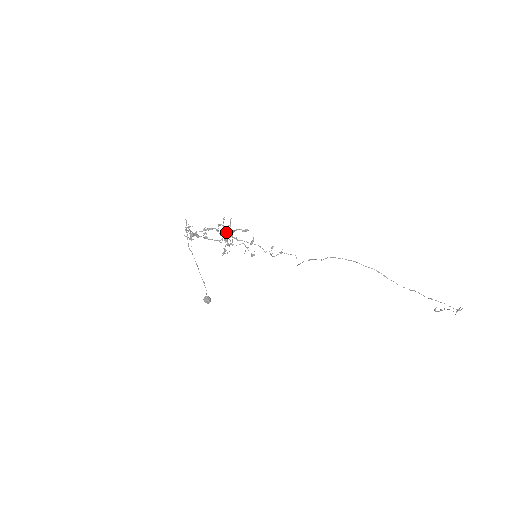
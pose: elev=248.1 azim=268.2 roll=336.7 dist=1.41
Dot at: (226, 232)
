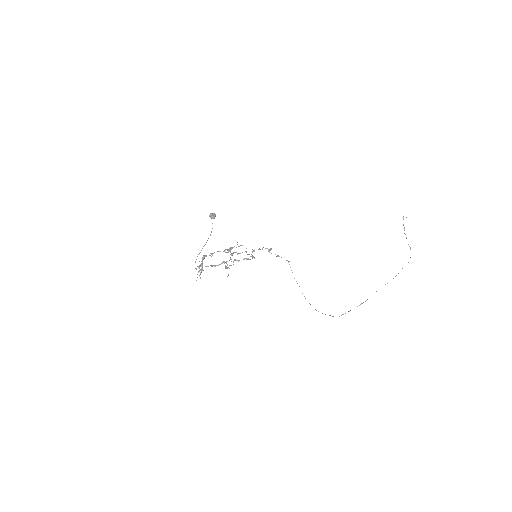
Dot at: occluded
